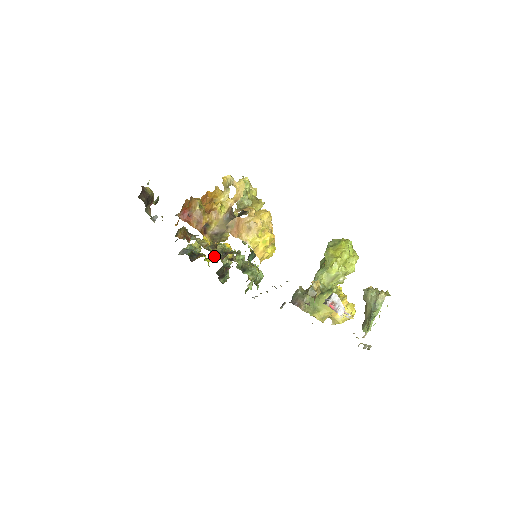
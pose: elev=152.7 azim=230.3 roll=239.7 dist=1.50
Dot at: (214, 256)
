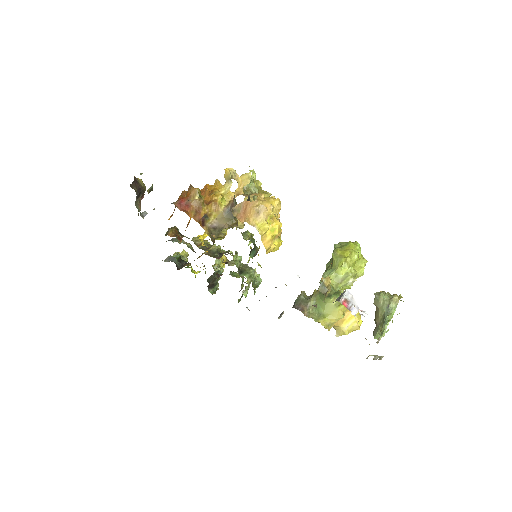
Dot at: (209, 255)
